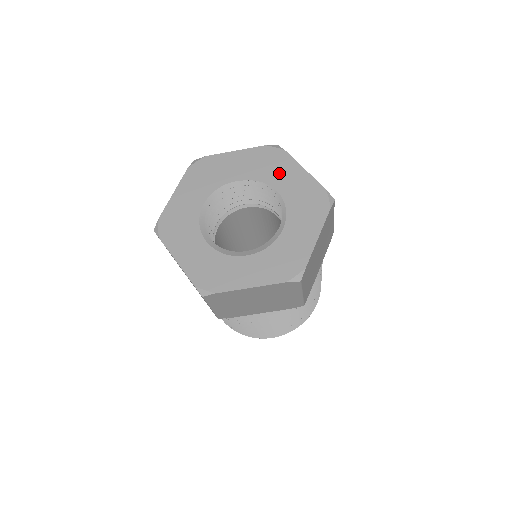
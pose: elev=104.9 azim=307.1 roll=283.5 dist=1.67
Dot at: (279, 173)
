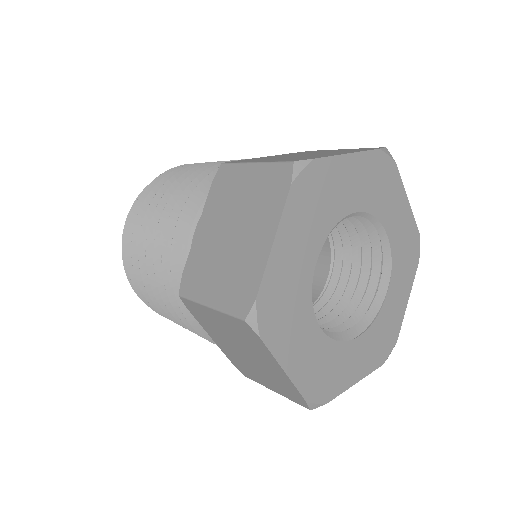
Dot at: (337, 194)
